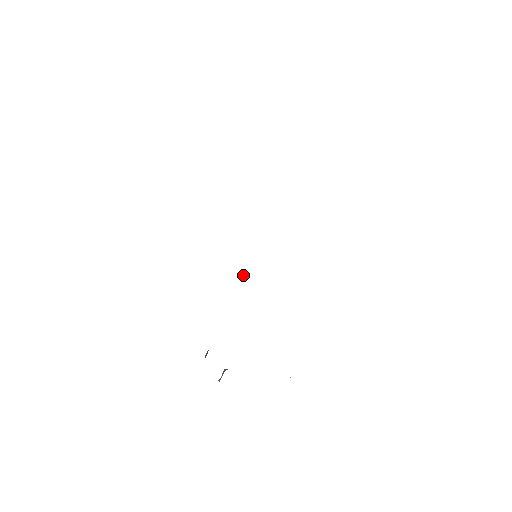
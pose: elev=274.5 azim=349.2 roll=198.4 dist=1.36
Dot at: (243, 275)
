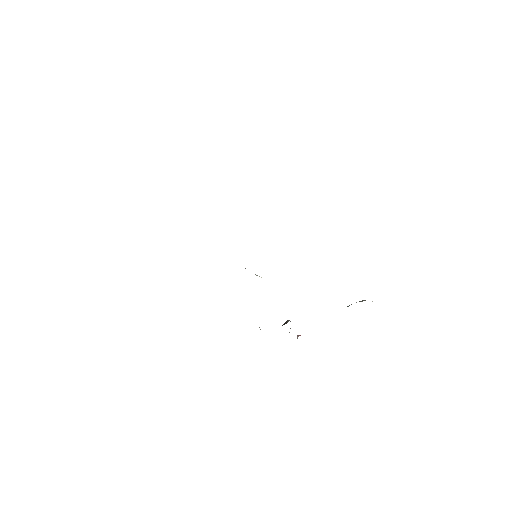
Dot at: occluded
